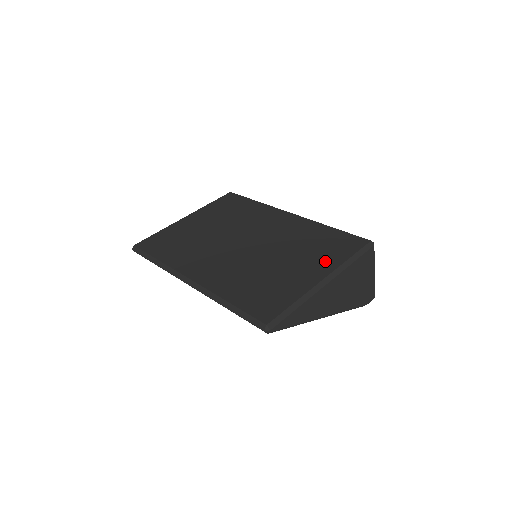
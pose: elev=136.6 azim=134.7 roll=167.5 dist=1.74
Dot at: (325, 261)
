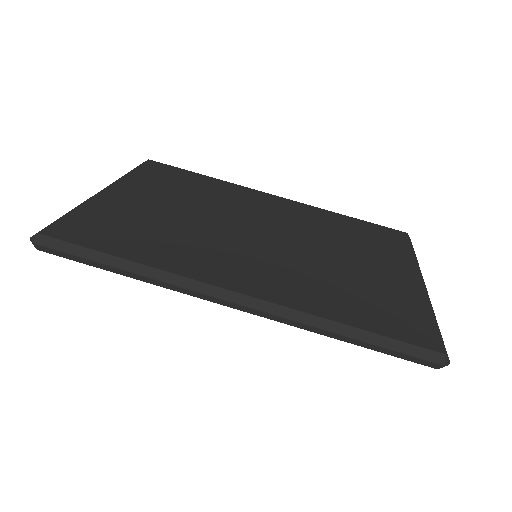
Dot at: (395, 257)
